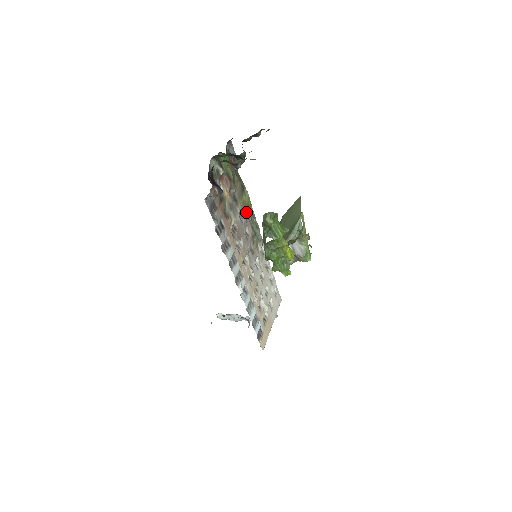
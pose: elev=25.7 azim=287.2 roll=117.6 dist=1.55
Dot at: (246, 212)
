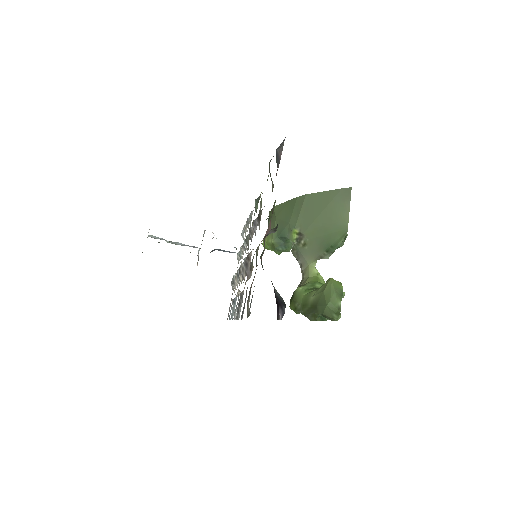
Dot at: occluded
